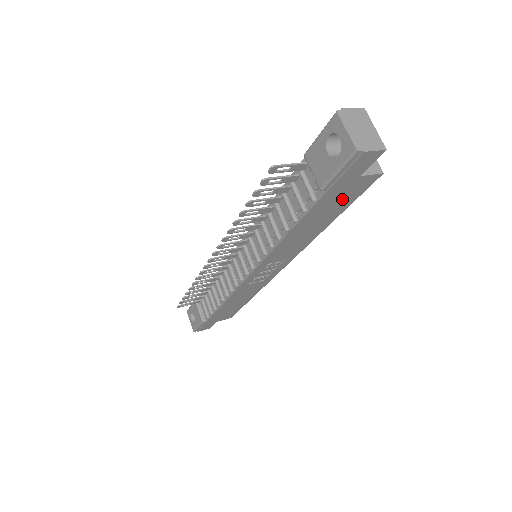
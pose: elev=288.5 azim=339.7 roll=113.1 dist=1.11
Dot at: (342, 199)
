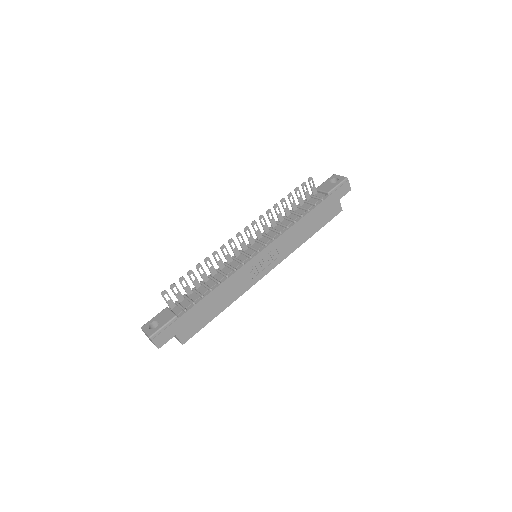
Dot at: (327, 213)
